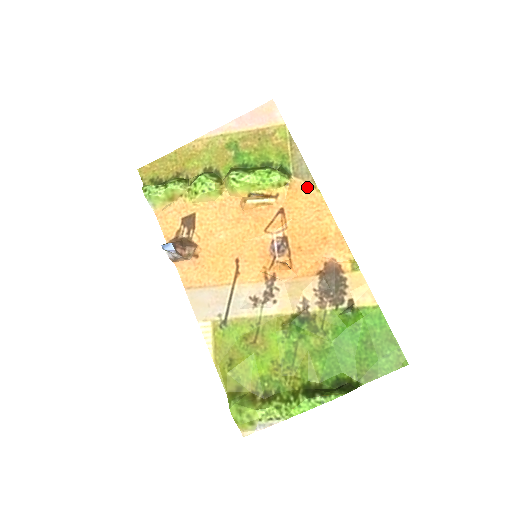
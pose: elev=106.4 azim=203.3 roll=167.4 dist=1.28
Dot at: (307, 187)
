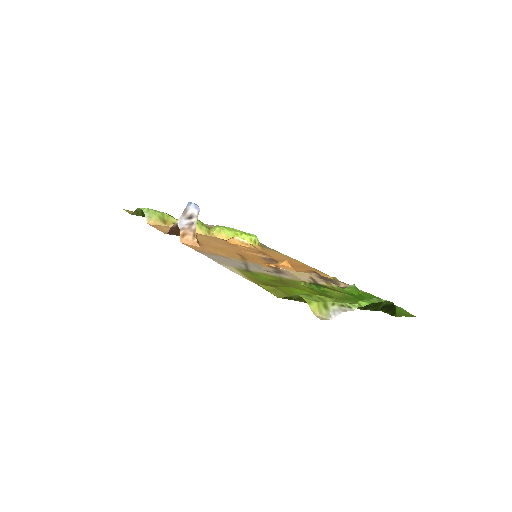
Dot at: (274, 251)
